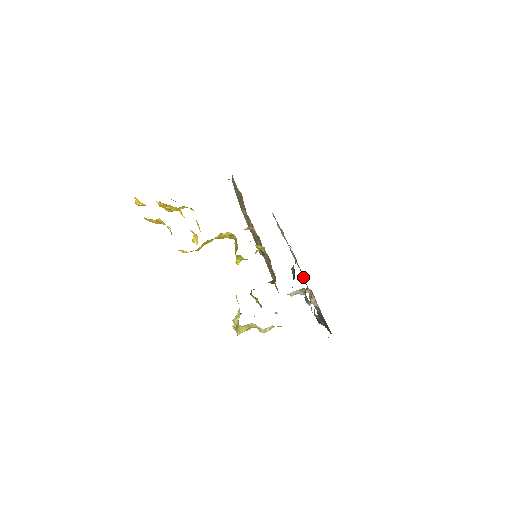
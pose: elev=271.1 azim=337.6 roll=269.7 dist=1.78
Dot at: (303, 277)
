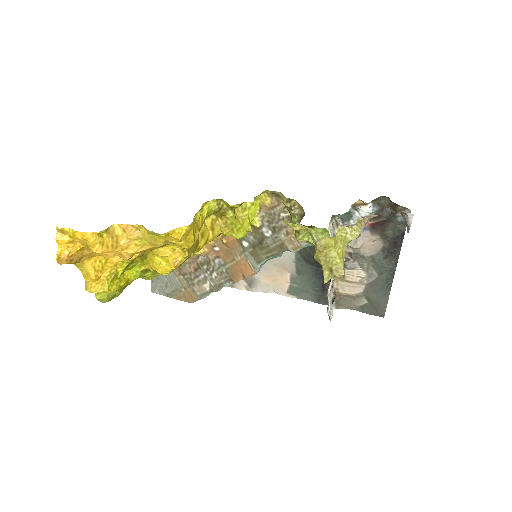
Dot at: (316, 288)
